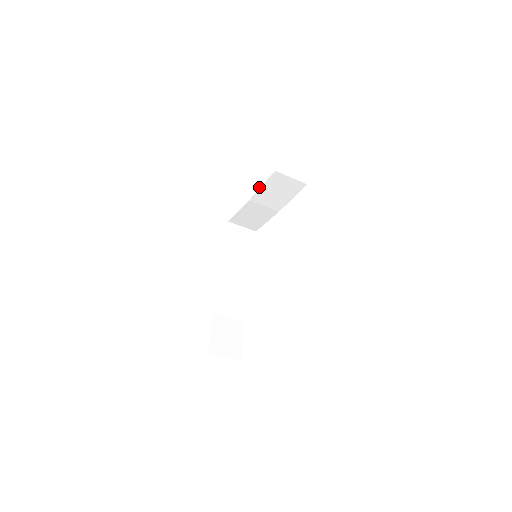
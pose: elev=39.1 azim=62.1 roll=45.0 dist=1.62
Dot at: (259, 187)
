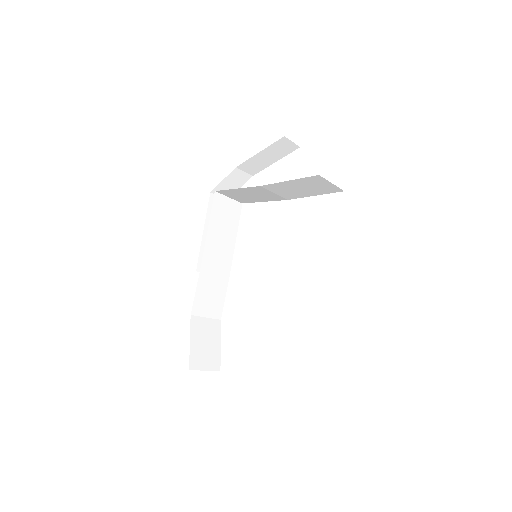
Dot at: (260, 152)
